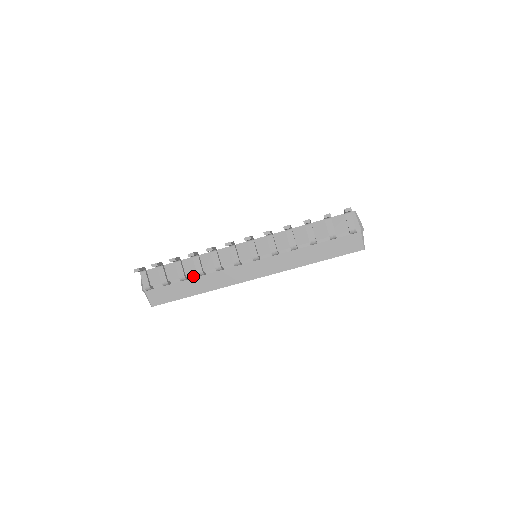
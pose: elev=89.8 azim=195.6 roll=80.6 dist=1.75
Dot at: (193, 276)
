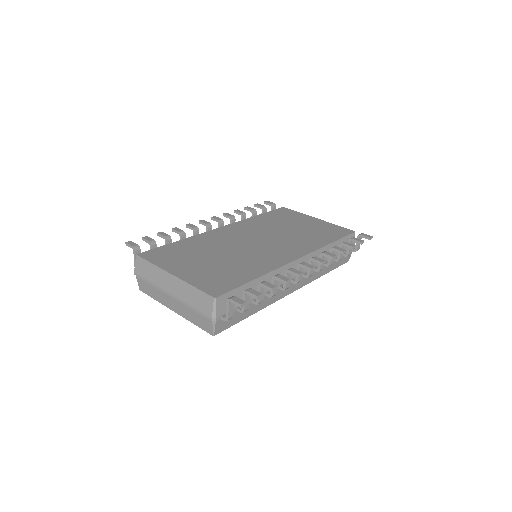
Dot at: occluded
